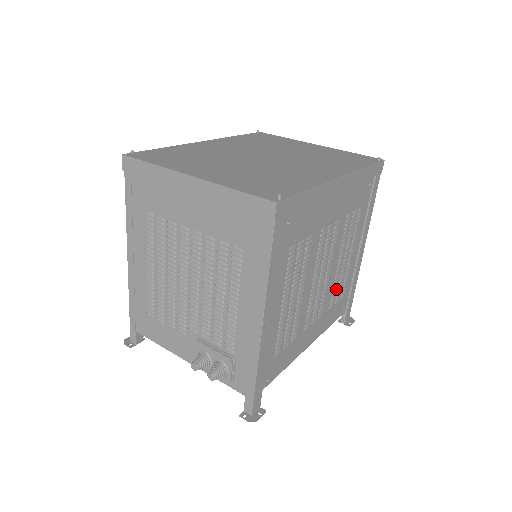
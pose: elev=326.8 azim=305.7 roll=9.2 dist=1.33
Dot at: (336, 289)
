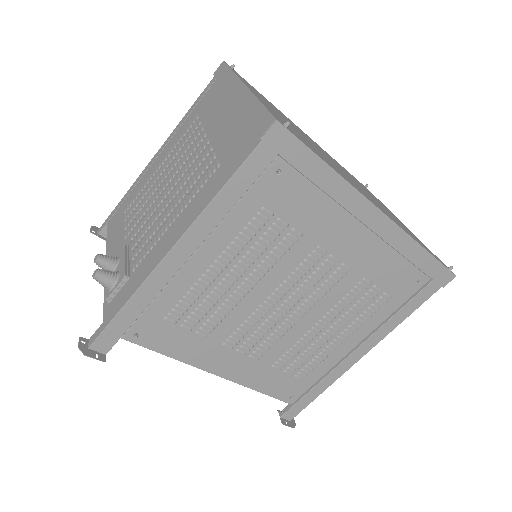
Dot at: (296, 354)
